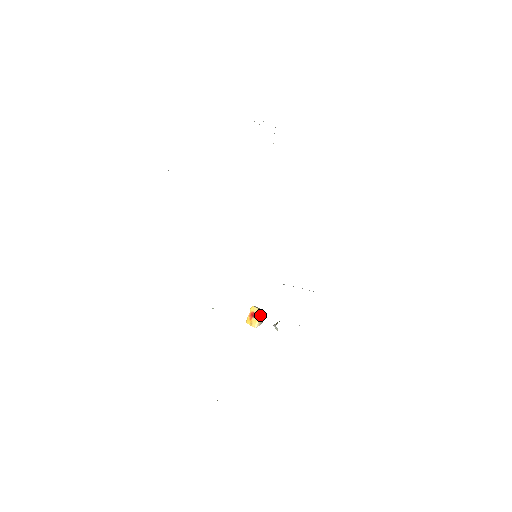
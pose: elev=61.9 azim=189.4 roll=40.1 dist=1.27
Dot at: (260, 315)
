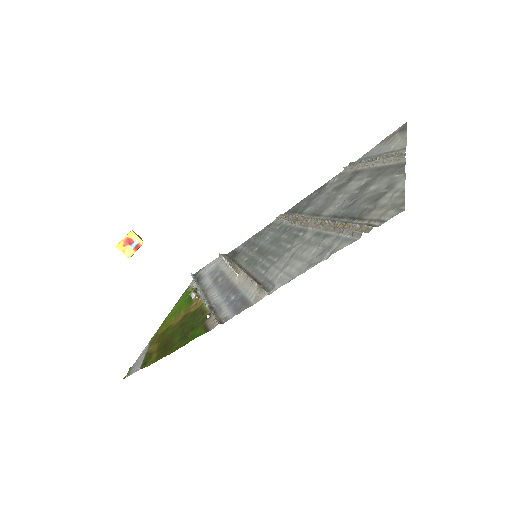
Dot at: (140, 246)
